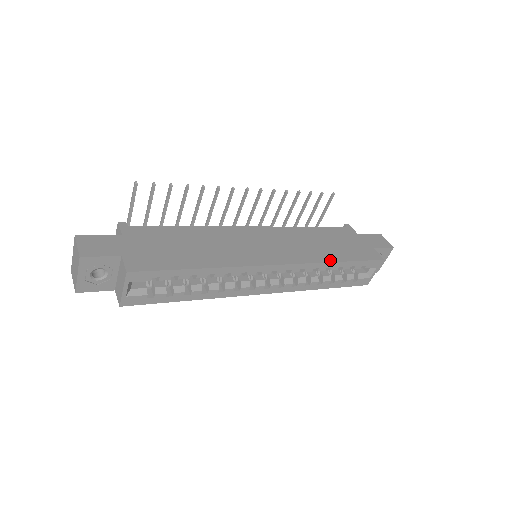
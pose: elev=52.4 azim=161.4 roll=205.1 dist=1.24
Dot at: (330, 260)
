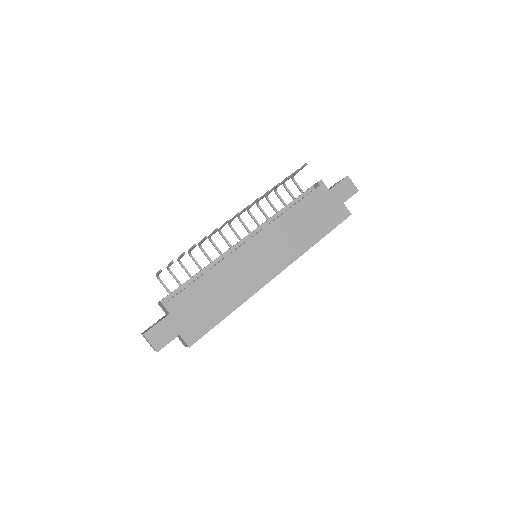
Dot at: (312, 244)
